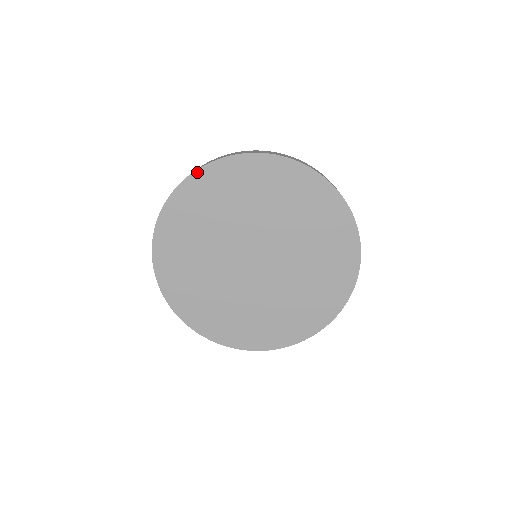
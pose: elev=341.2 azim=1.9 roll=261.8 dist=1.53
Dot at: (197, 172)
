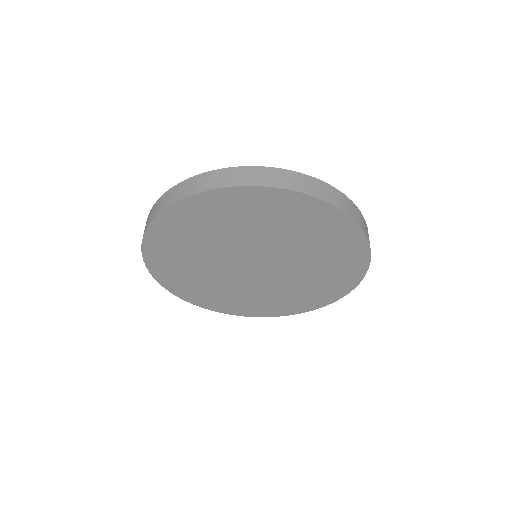
Dot at: (256, 188)
